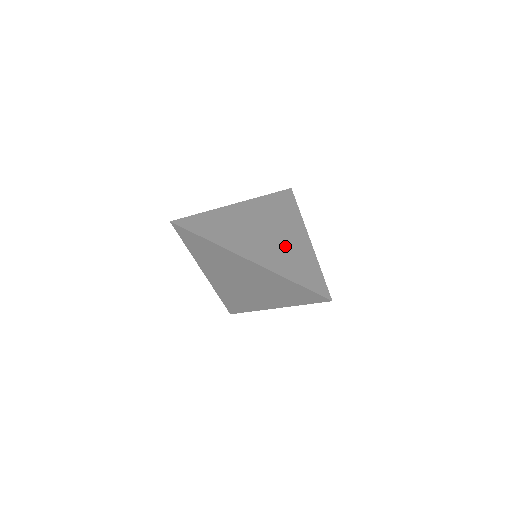
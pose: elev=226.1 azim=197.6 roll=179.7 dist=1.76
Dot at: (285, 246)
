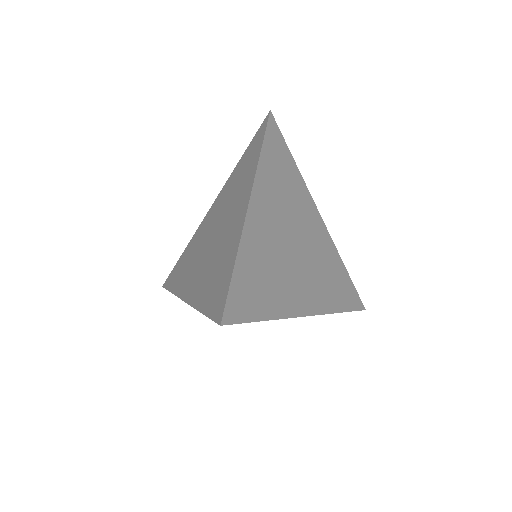
Dot at: (316, 254)
